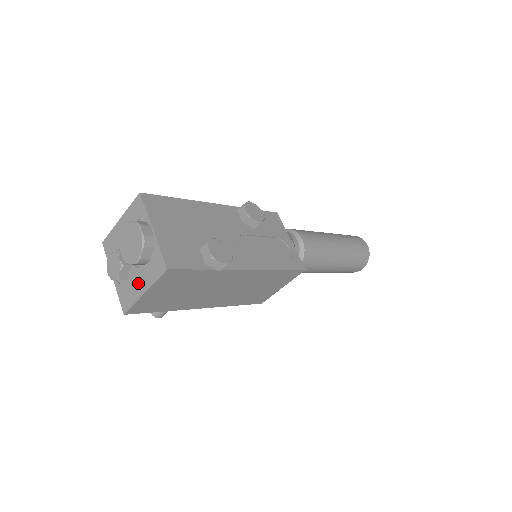
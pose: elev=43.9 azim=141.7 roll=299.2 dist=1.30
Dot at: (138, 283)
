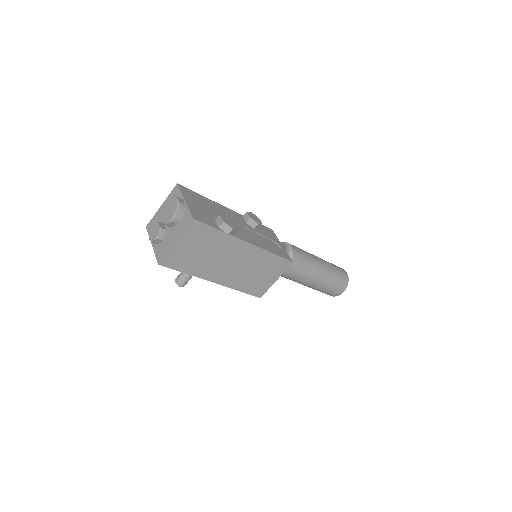
Dot at: (171, 238)
